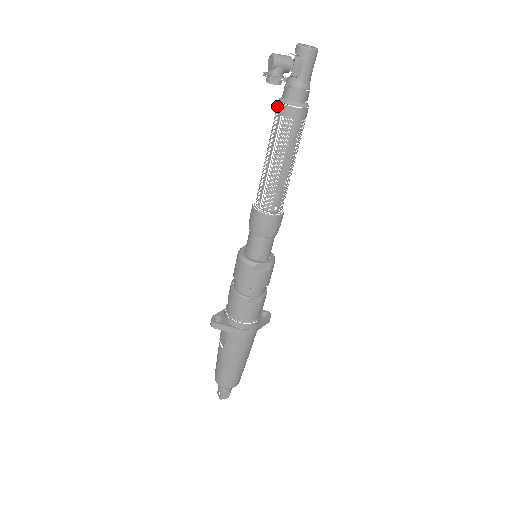
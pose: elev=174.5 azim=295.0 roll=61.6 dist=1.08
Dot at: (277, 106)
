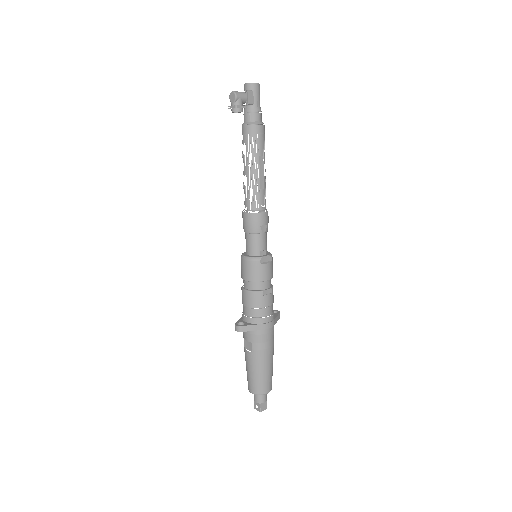
Dot at: (242, 130)
